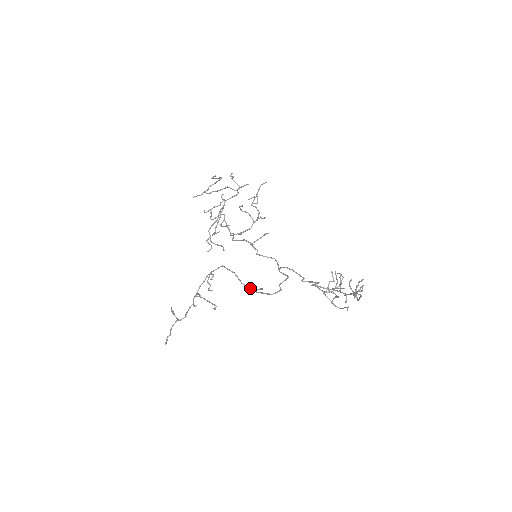
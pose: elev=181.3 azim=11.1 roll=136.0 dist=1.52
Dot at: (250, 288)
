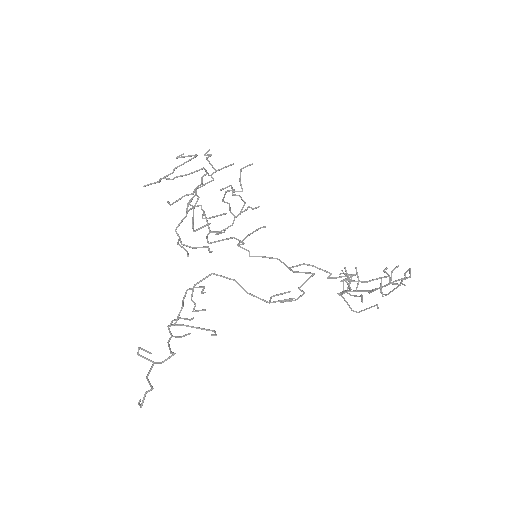
Dot at: (260, 298)
